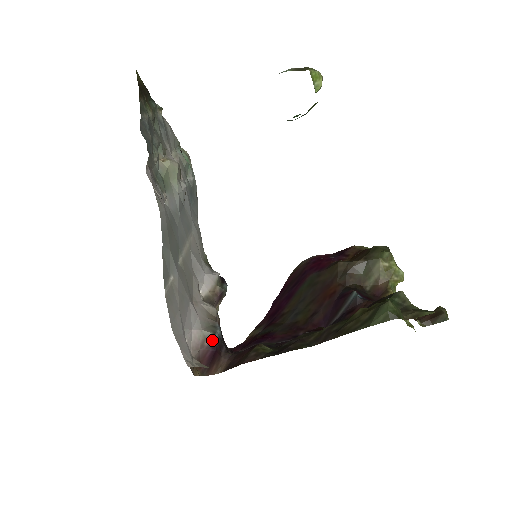
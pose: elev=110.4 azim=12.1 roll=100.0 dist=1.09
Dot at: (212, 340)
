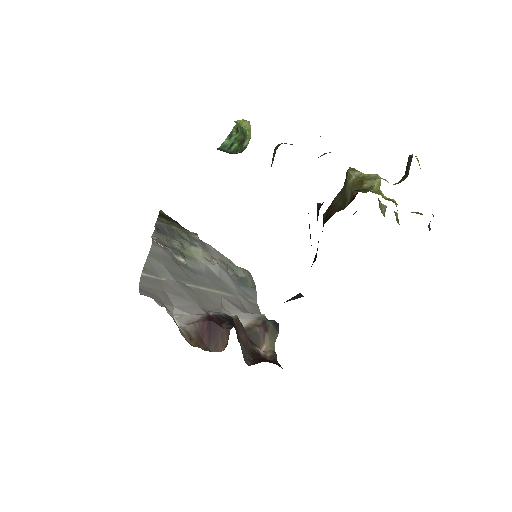
Dot at: (207, 314)
